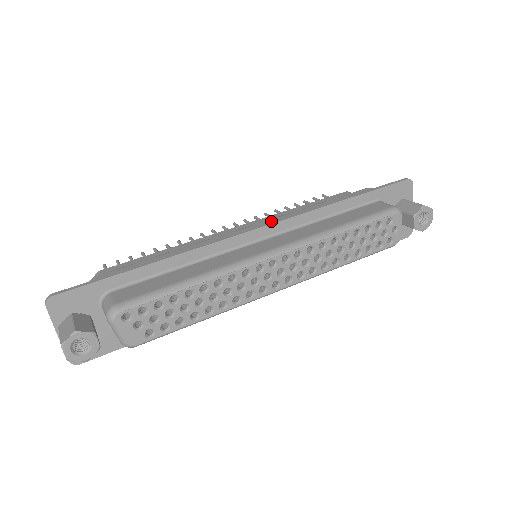
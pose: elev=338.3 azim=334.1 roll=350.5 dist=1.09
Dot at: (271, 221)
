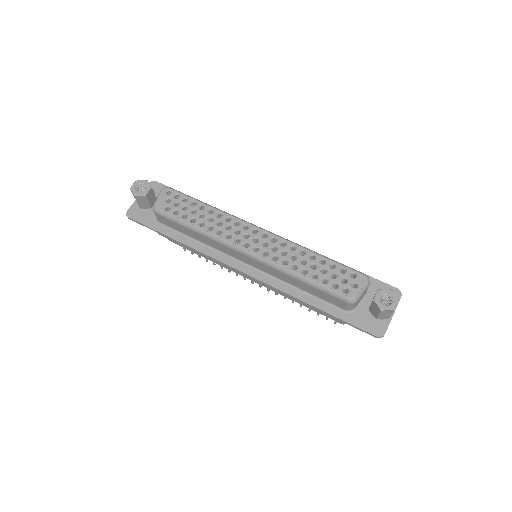
Dot at: occluded
